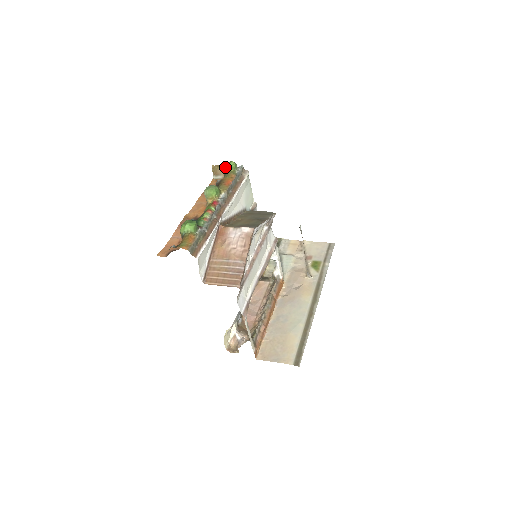
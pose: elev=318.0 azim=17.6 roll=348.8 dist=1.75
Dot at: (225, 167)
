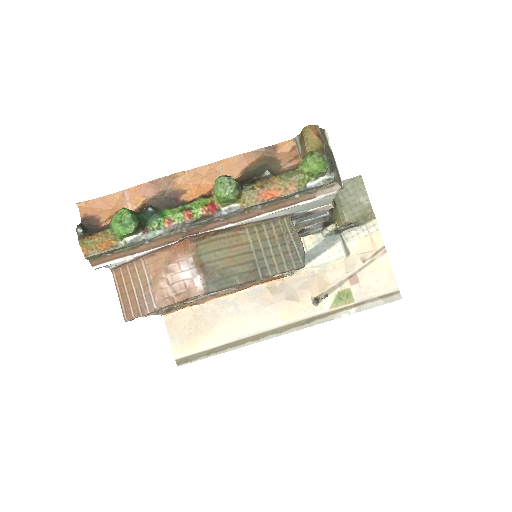
Dot at: (305, 158)
